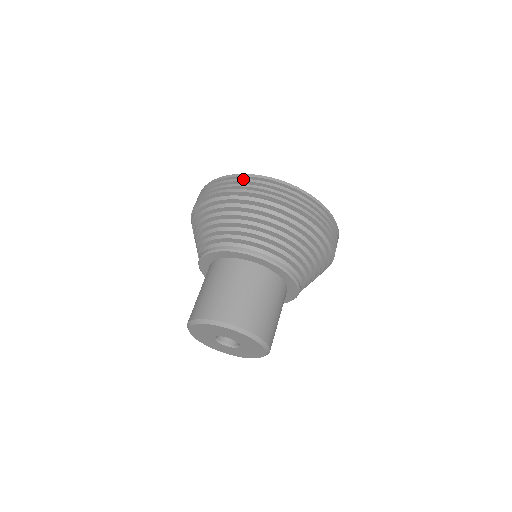
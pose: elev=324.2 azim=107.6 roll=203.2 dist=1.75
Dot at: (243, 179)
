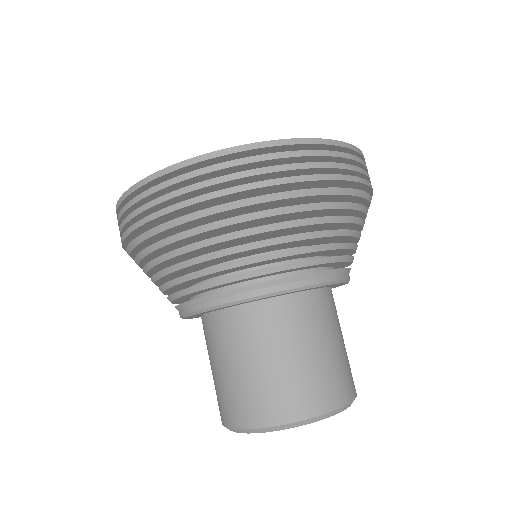
Dot at: (204, 168)
